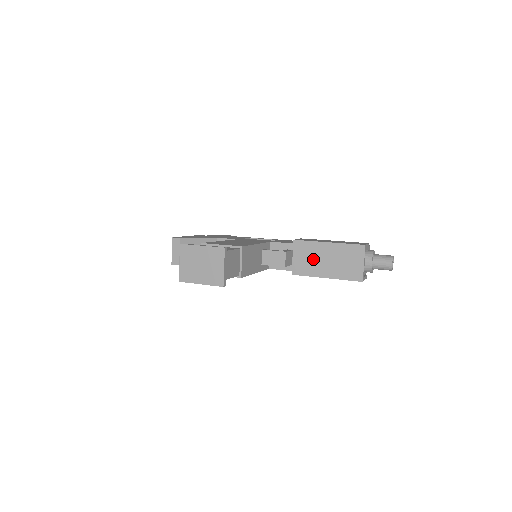
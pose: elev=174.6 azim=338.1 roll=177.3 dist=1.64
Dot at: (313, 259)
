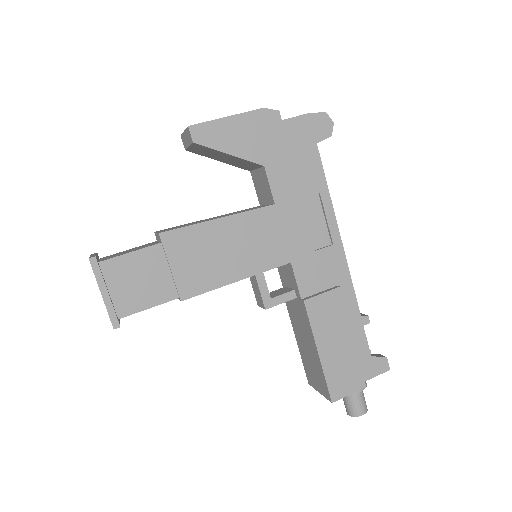
Dot at: (301, 326)
